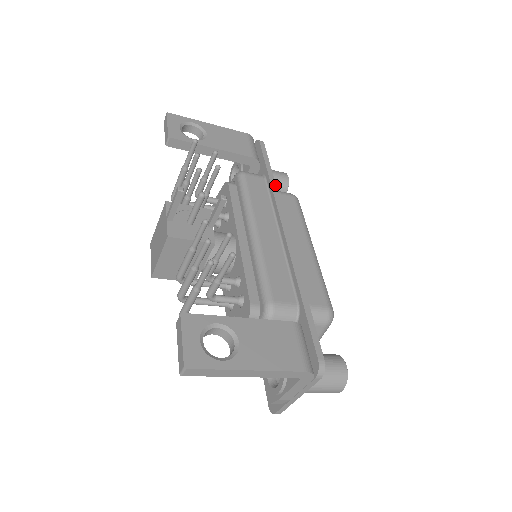
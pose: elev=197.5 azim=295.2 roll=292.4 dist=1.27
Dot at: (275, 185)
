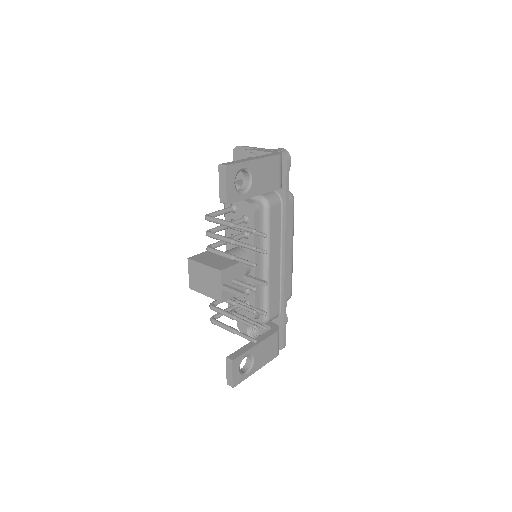
Dot at: occluded
